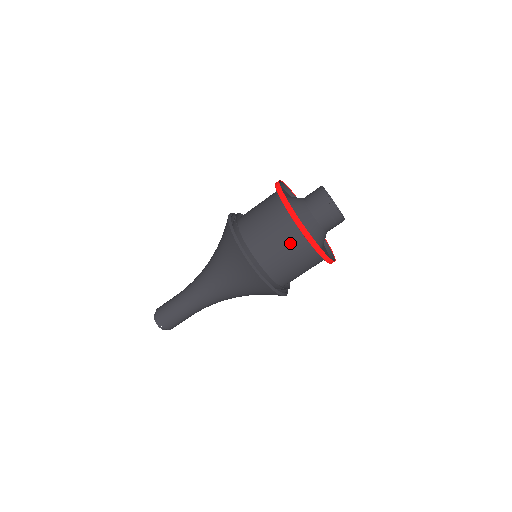
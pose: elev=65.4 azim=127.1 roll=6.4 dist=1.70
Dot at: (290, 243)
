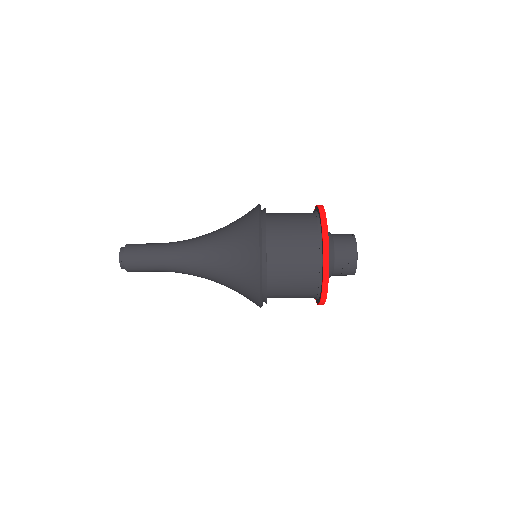
Dot at: (305, 256)
